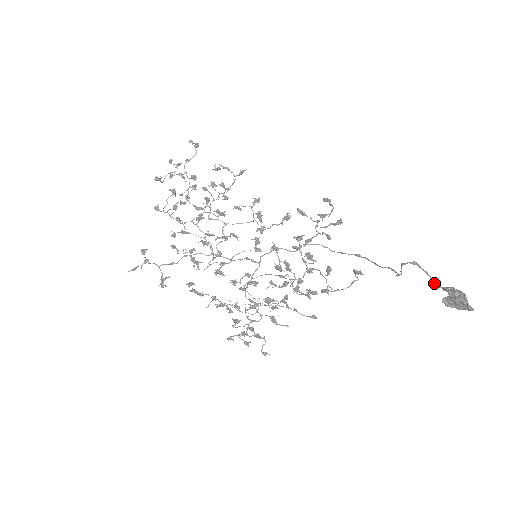
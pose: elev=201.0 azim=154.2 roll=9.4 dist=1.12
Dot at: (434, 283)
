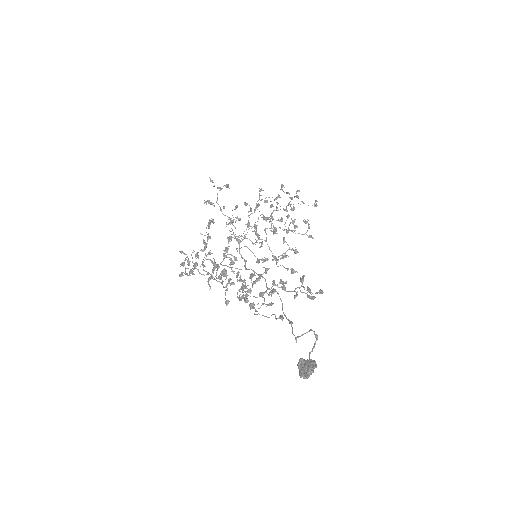
Dot at: (310, 353)
